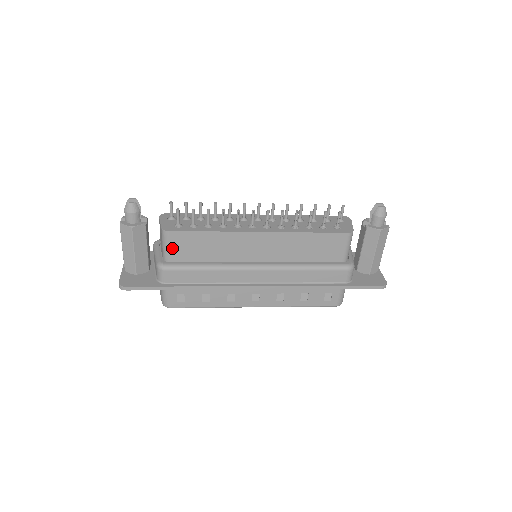
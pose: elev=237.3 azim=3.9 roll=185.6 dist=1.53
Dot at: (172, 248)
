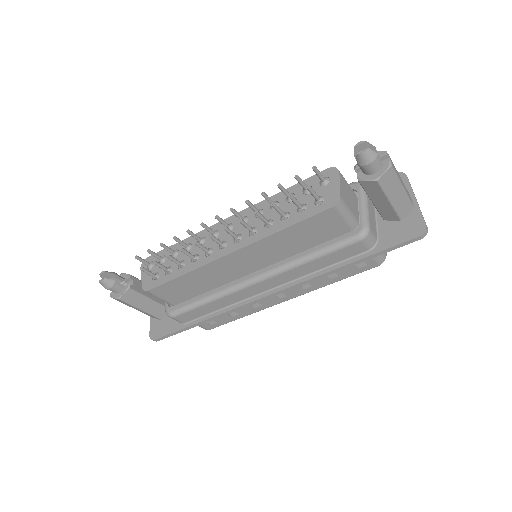
Dot at: (165, 298)
